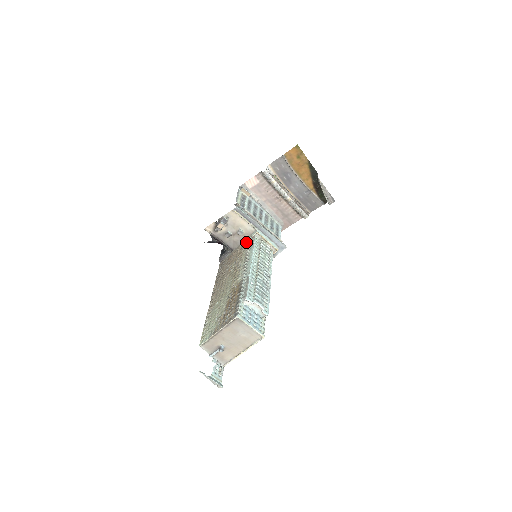
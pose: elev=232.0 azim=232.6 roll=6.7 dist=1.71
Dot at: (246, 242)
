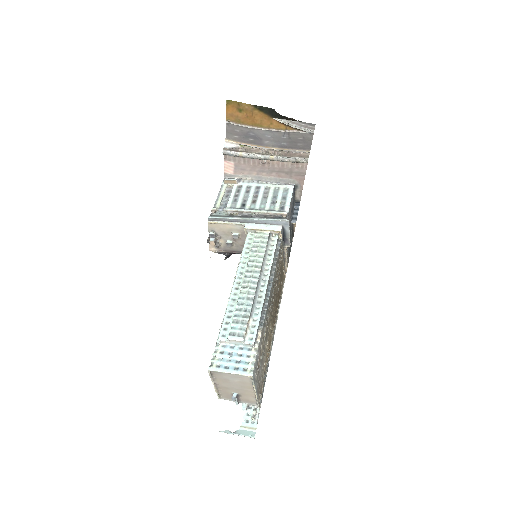
Dot at: occluded
